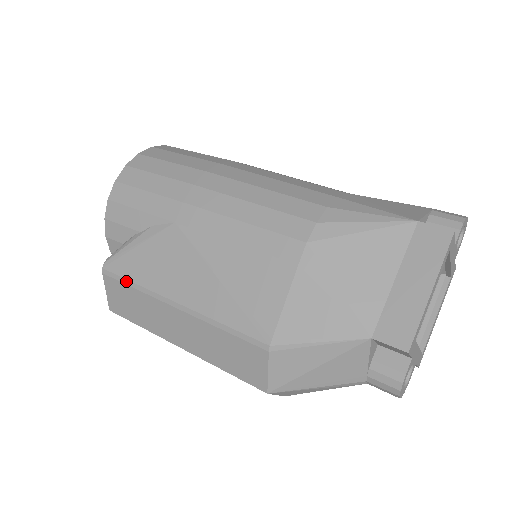
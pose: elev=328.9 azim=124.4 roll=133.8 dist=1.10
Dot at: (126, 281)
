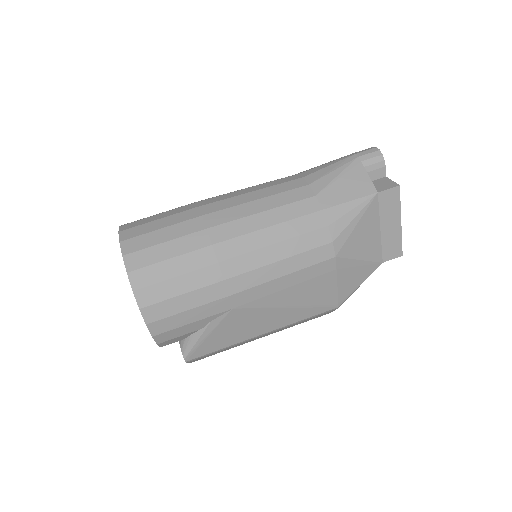
Dot at: (214, 352)
